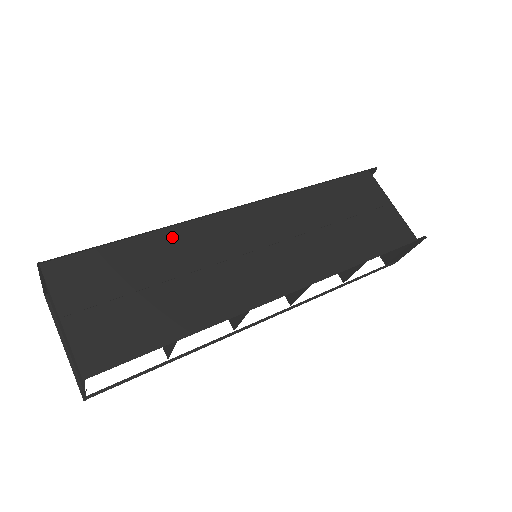
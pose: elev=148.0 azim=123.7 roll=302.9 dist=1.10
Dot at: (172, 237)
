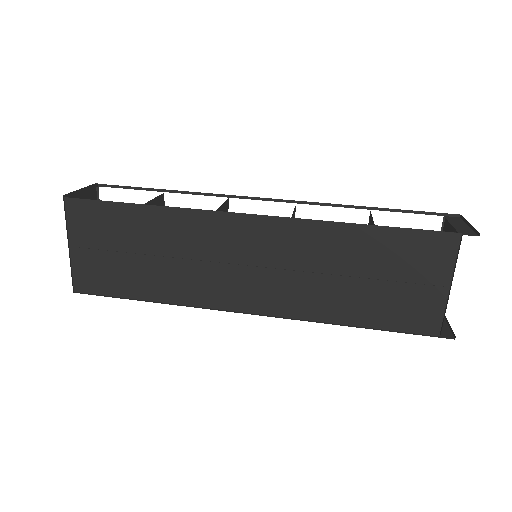
Dot at: (173, 218)
